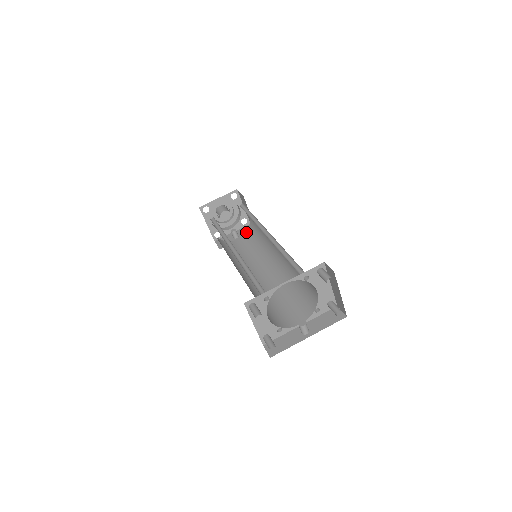
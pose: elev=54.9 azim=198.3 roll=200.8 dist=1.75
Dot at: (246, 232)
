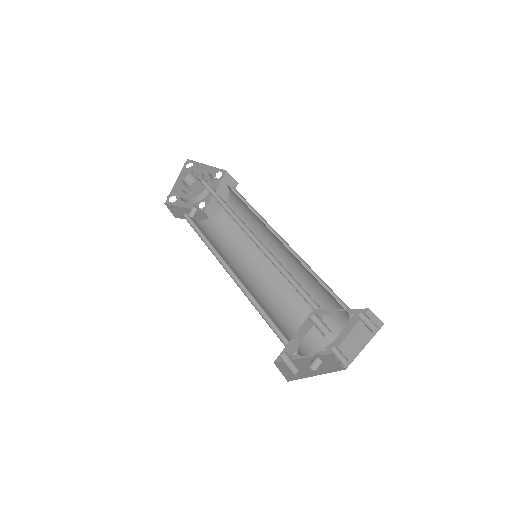
Dot at: (208, 218)
